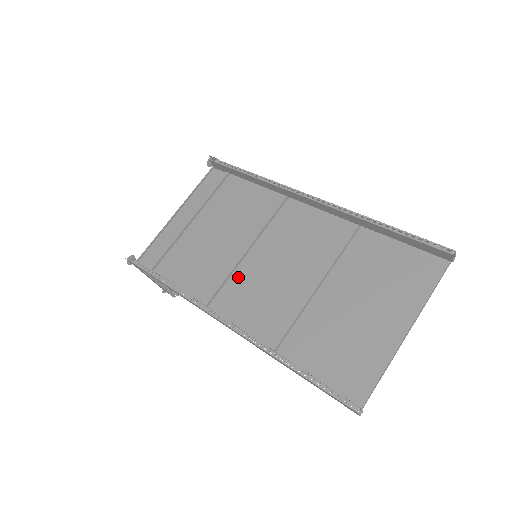
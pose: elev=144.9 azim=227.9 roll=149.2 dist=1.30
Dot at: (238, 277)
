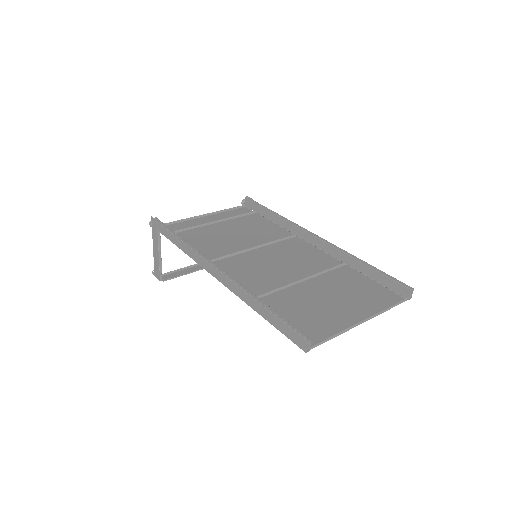
Dot at: (237, 258)
